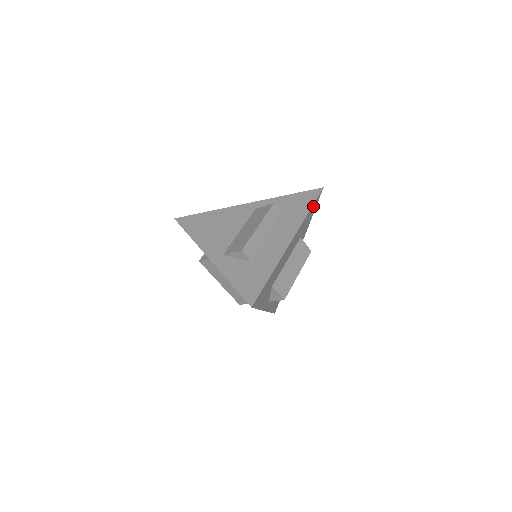
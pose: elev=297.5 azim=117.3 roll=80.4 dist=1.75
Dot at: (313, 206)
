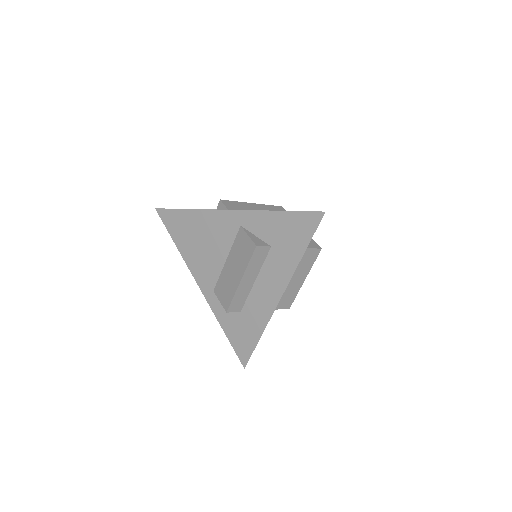
Dot at: occluded
